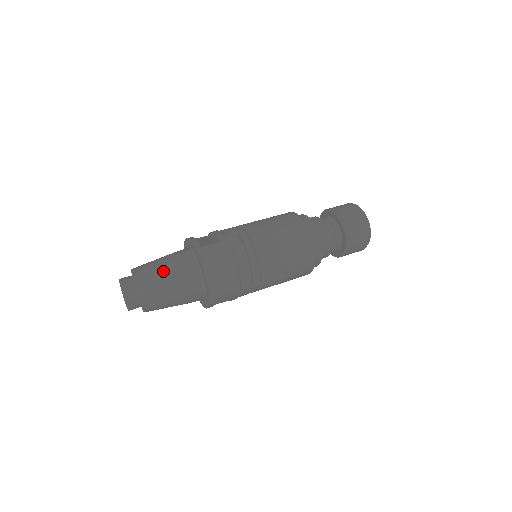
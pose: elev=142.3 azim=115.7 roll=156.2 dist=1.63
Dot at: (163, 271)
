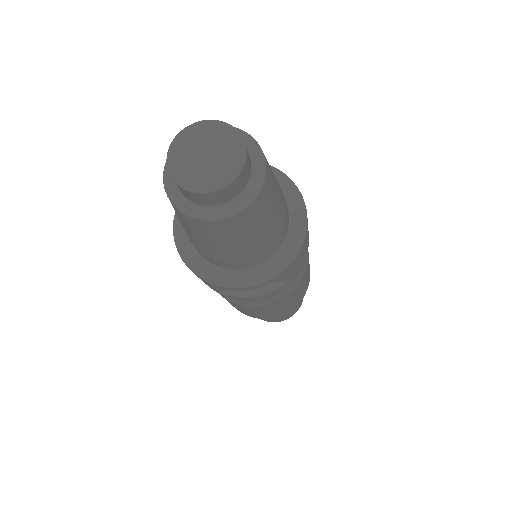
Dot at: occluded
